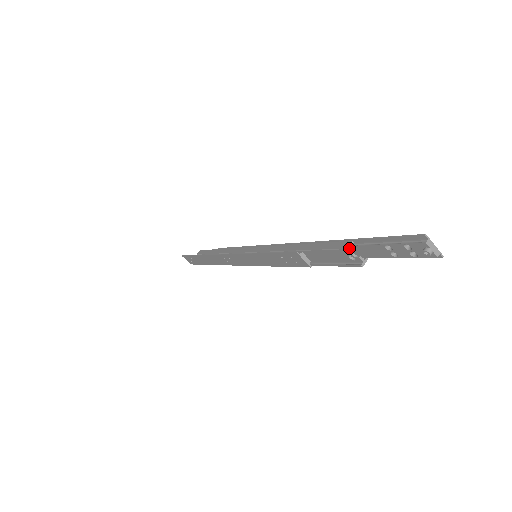
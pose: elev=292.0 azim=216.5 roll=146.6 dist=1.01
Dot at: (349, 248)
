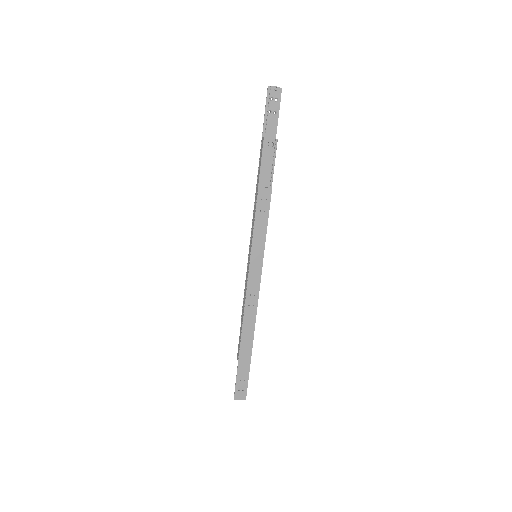
Dot at: (264, 137)
